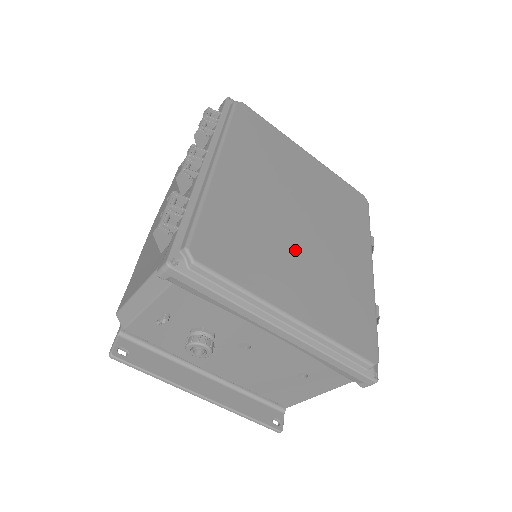
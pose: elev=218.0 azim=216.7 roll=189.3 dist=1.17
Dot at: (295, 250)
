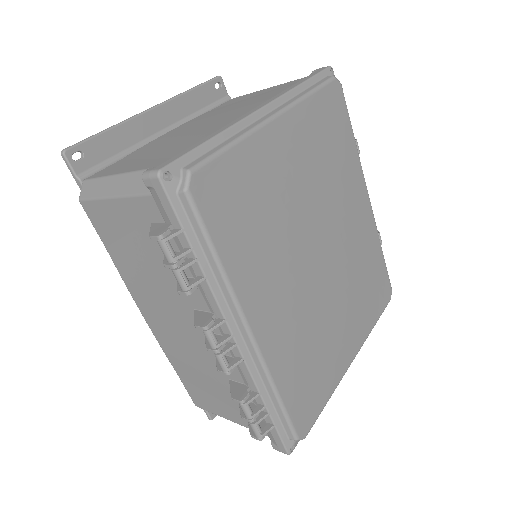
Dot at: (334, 303)
